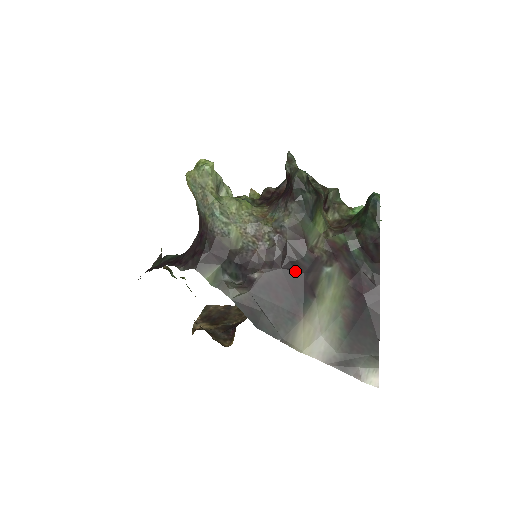
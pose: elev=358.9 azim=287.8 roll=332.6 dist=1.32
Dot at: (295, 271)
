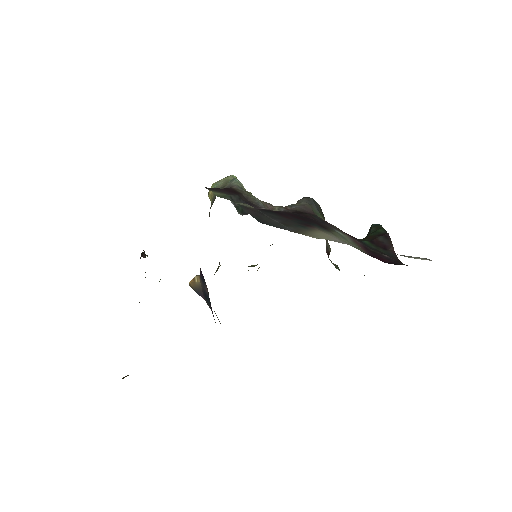
Dot at: (306, 217)
